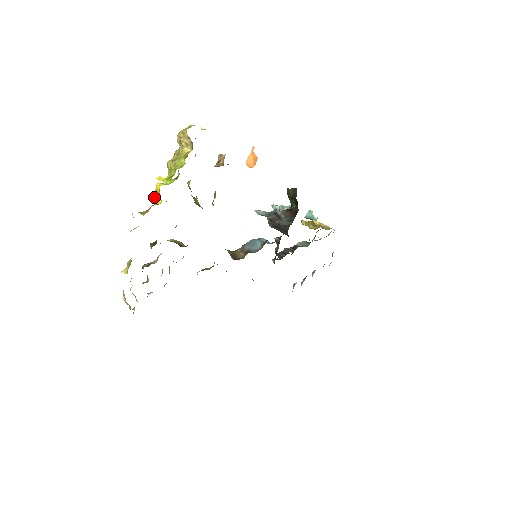
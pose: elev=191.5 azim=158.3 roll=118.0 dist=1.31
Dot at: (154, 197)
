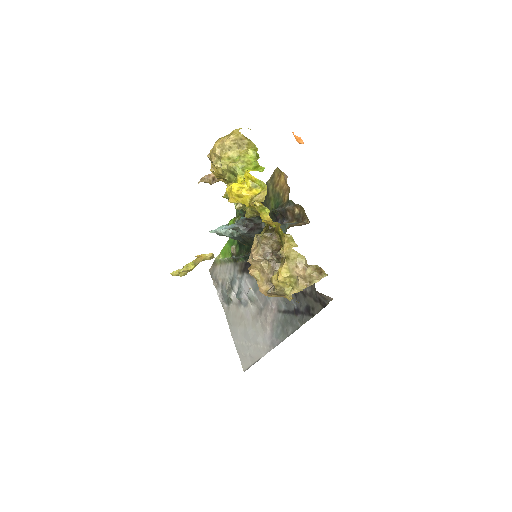
Dot at: (246, 192)
